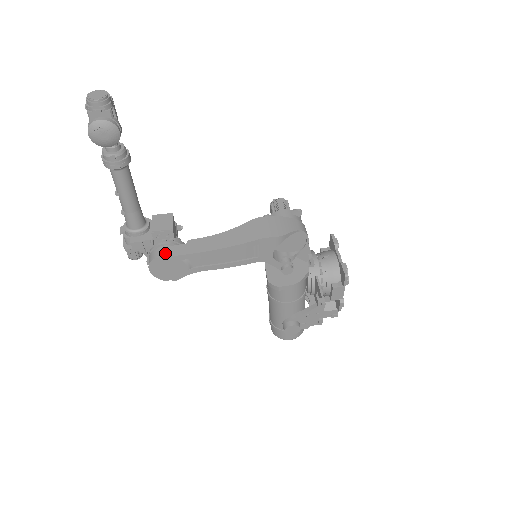
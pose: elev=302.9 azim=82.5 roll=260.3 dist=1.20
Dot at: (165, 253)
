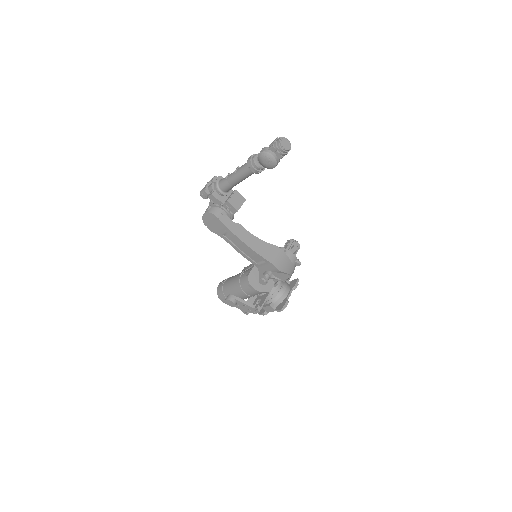
Dot at: (222, 218)
